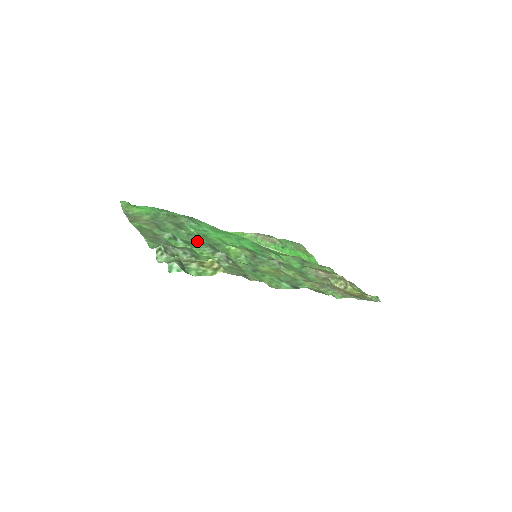
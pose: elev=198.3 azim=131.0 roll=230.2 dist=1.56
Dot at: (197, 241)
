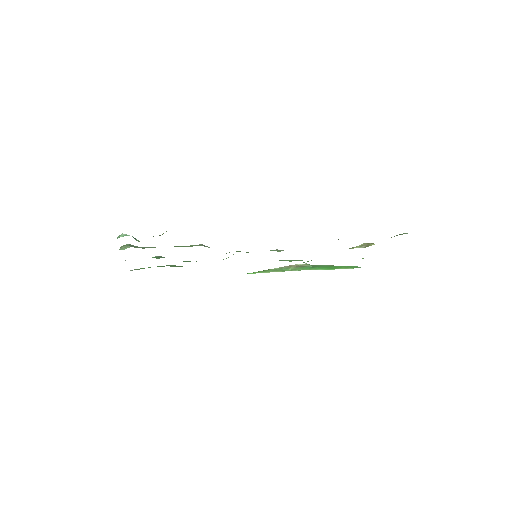
Dot at: (190, 261)
